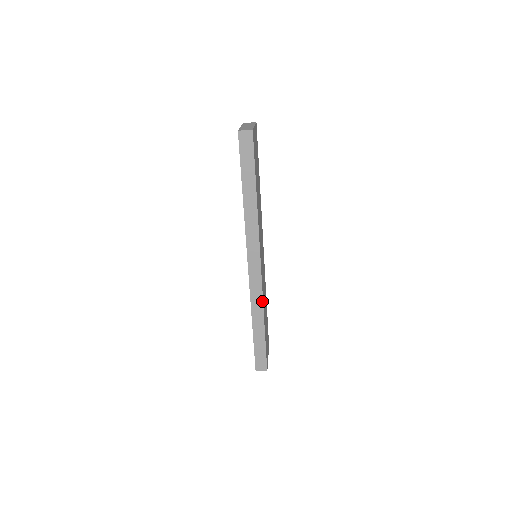
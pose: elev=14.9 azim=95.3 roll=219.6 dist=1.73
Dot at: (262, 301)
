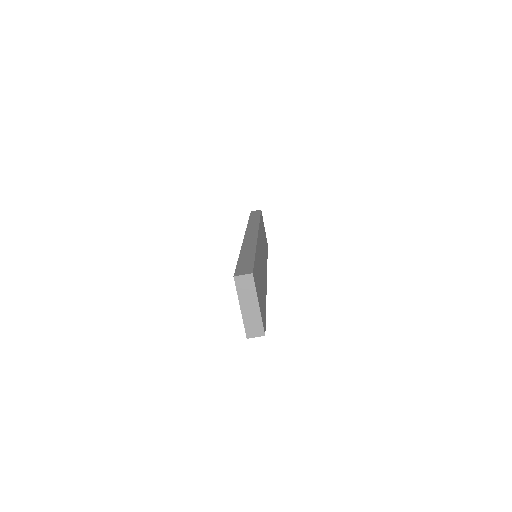
Dot at: (256, 242)
